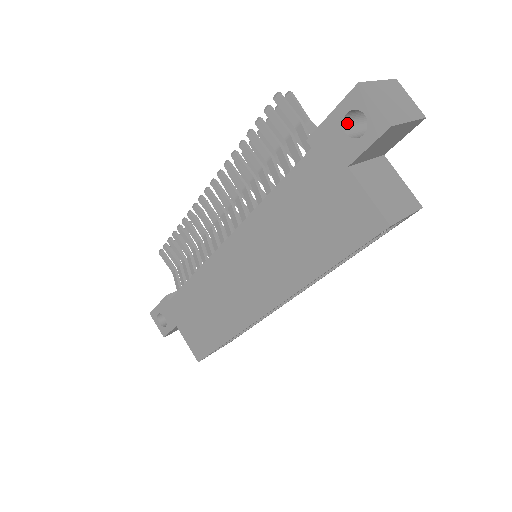
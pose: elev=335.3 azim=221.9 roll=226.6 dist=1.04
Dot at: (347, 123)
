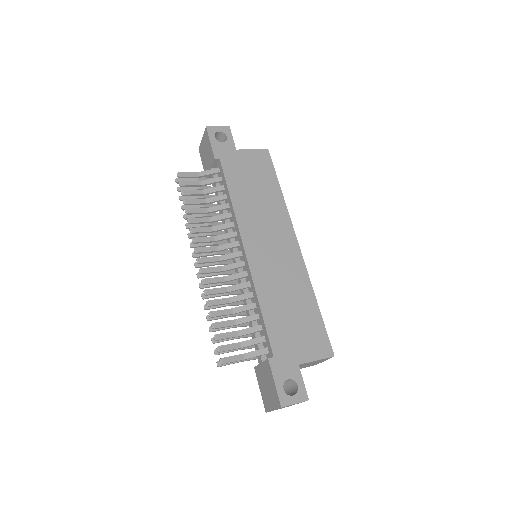
Dot at: (217, 143)
